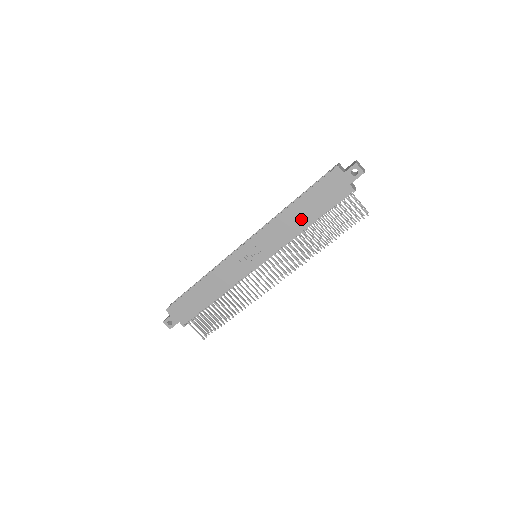
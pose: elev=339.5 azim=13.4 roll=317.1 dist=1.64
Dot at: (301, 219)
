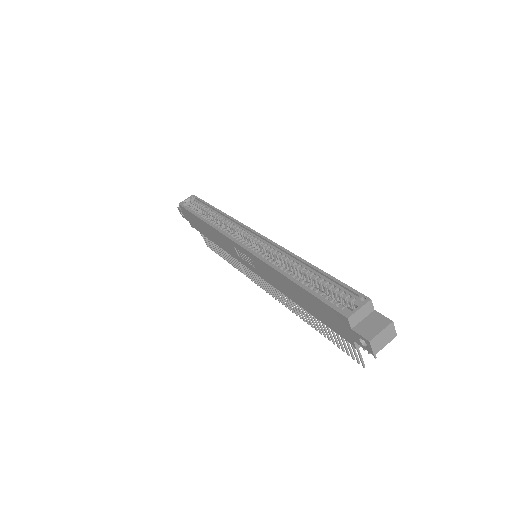
Dot at: (294, 295)
